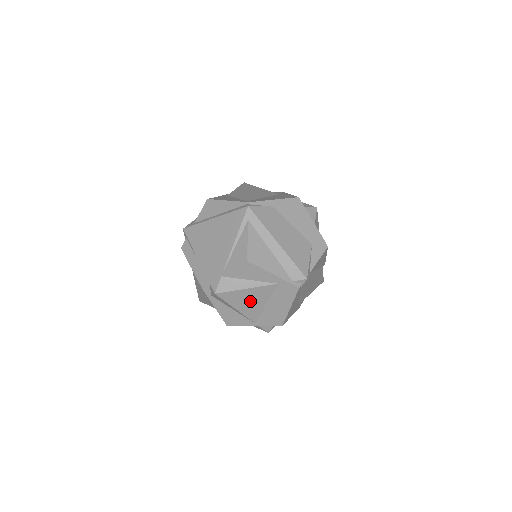
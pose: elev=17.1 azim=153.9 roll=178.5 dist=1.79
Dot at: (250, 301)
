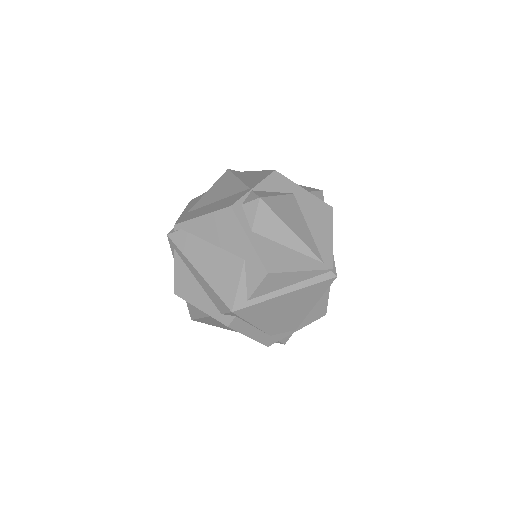
Dot at: occluded
